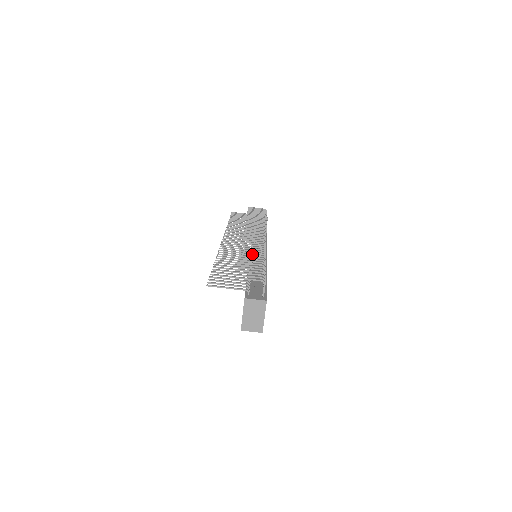
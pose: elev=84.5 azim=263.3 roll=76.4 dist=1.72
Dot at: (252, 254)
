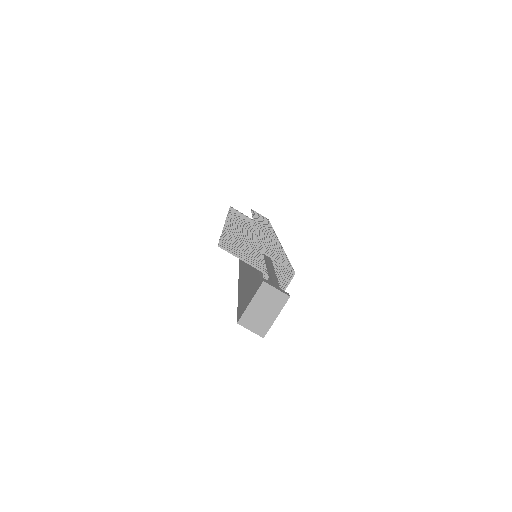
Dot at: occluded
